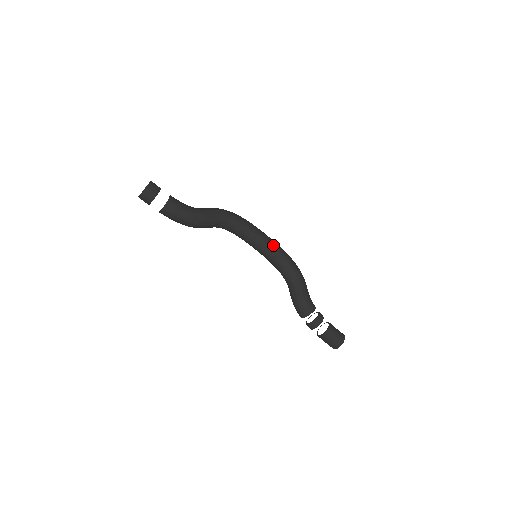
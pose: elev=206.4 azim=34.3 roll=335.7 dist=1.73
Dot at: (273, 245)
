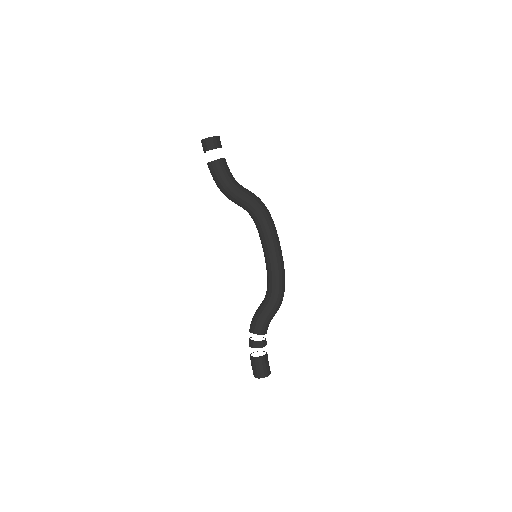
Dot at: (276, 260)
